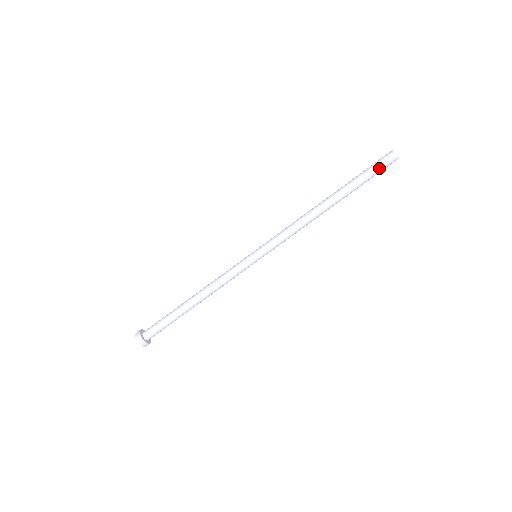
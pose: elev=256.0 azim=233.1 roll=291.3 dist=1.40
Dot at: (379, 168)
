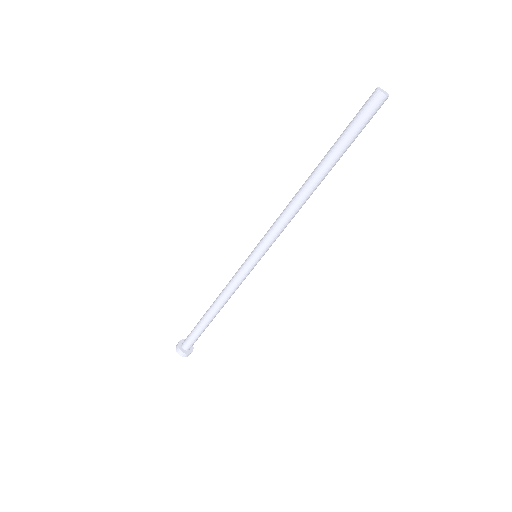
Dot at: (369, 121)
